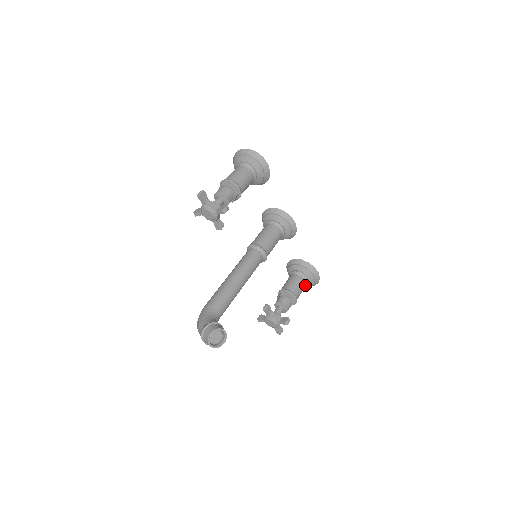
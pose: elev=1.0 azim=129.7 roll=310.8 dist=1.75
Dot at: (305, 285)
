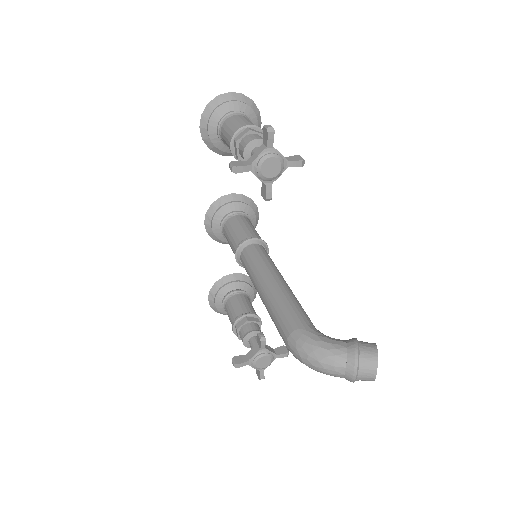
Dot at: occluded
